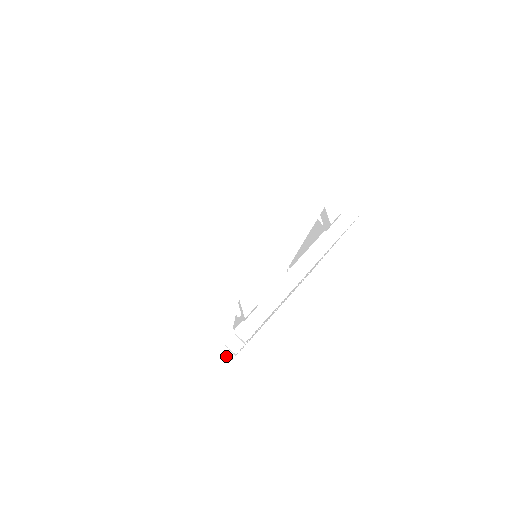
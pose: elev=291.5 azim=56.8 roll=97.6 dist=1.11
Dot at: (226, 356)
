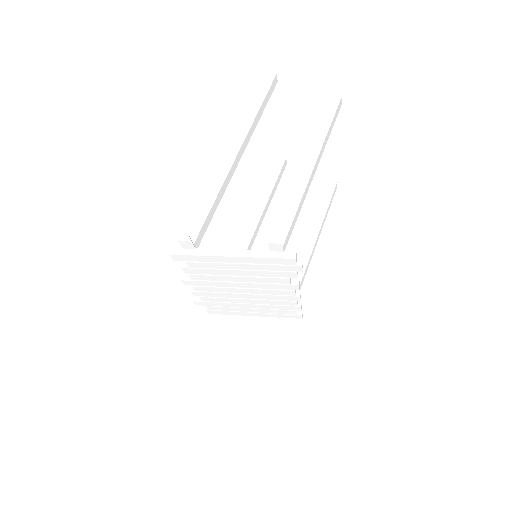
Dot at: occluded
